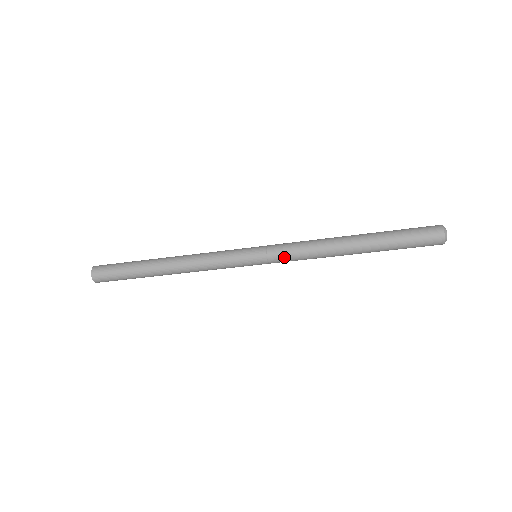
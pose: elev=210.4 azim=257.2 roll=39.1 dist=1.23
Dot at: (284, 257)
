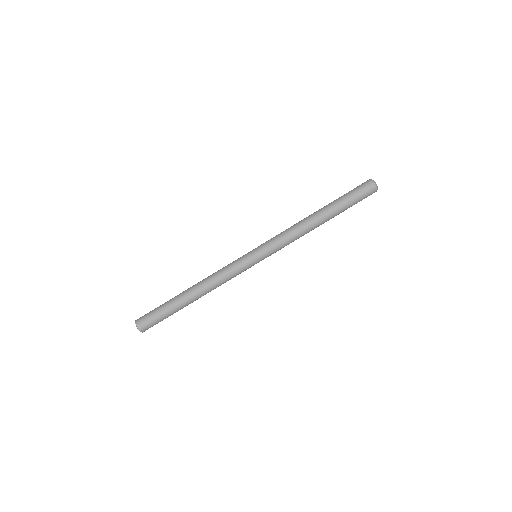
Dot at: (272, 239)
